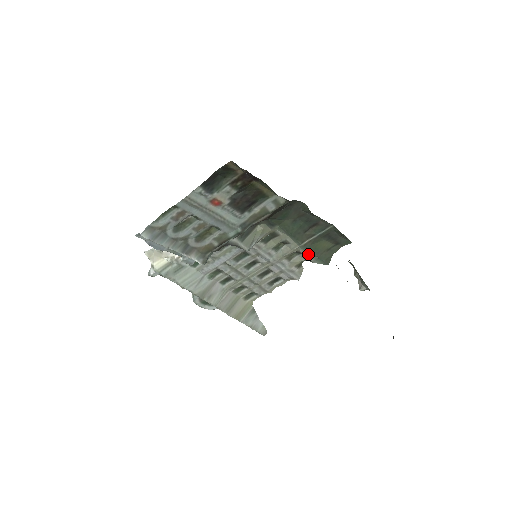
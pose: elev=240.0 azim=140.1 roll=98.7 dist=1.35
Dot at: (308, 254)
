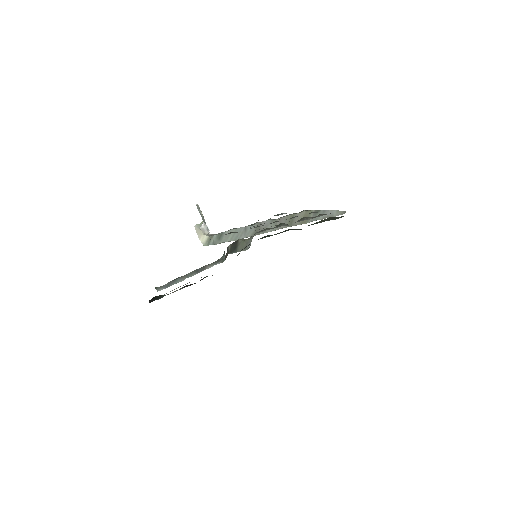
Dot at: occluded
